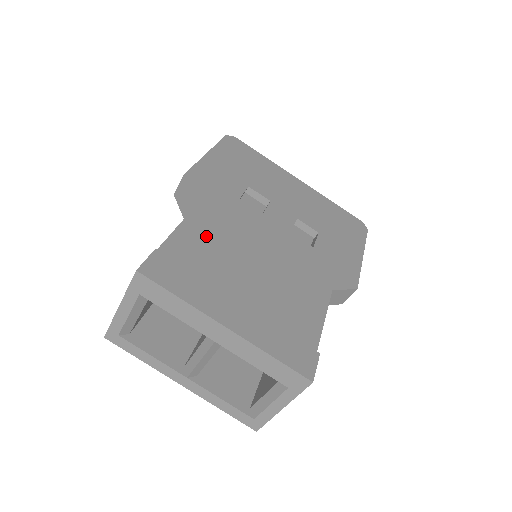
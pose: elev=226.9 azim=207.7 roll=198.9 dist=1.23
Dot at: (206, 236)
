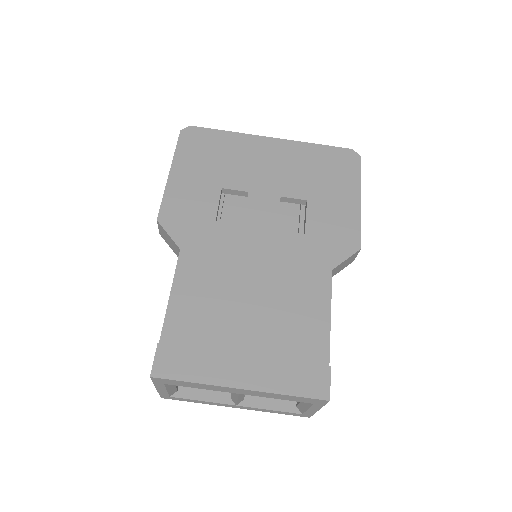
Dot at: (197, 292)
